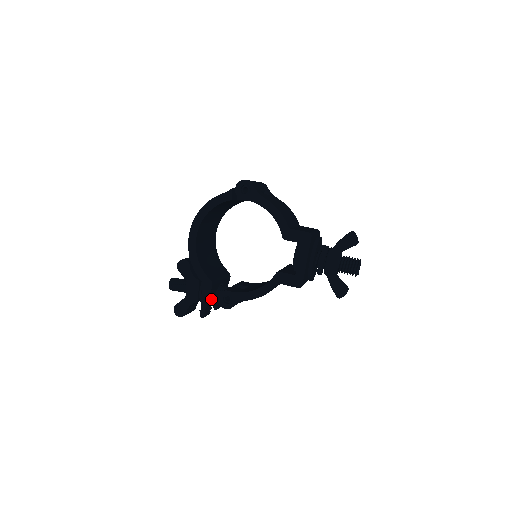
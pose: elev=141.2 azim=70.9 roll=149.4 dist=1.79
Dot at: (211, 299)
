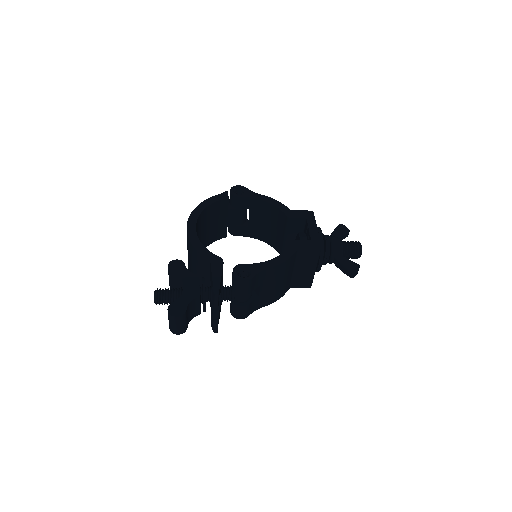
Dot at: occluded
